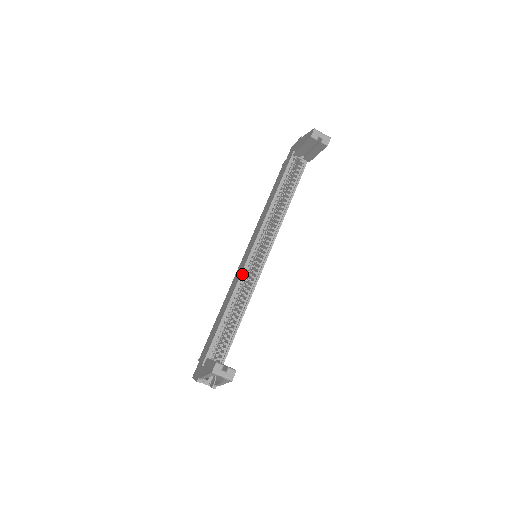
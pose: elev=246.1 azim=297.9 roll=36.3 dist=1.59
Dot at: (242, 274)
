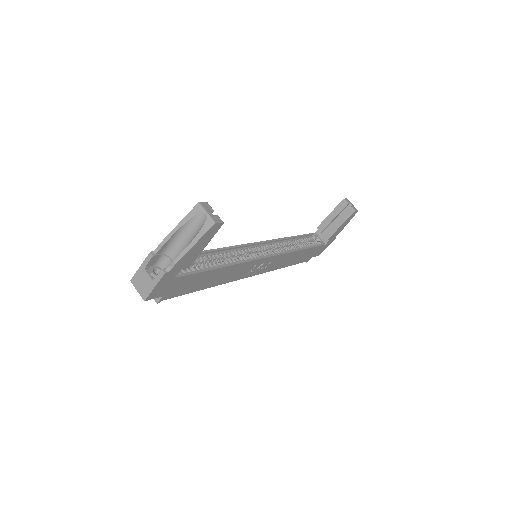
Dot at: (241, 246)
